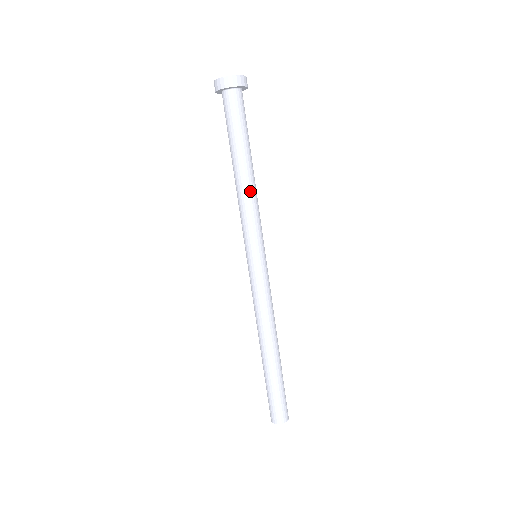
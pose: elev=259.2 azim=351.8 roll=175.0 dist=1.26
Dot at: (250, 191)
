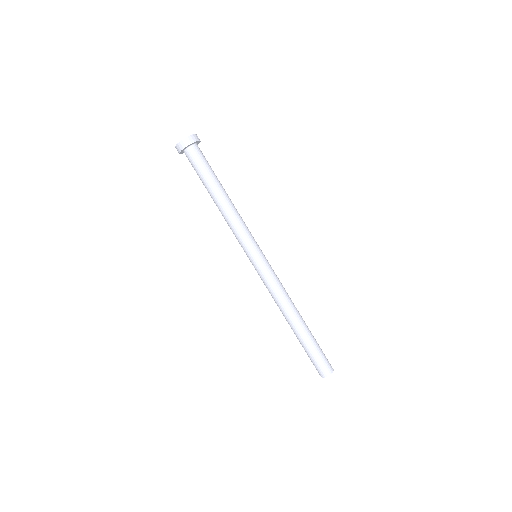
Dot at: (234, 209)
